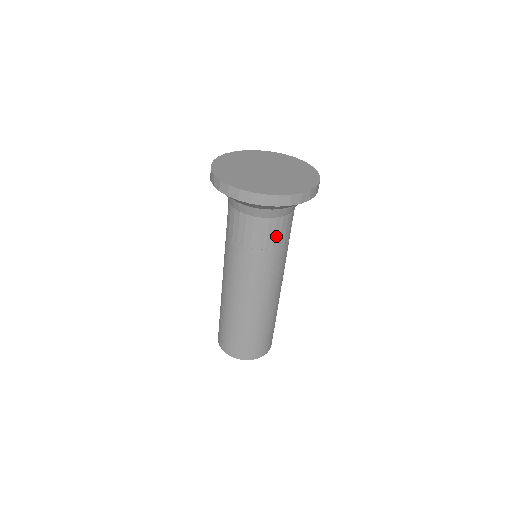
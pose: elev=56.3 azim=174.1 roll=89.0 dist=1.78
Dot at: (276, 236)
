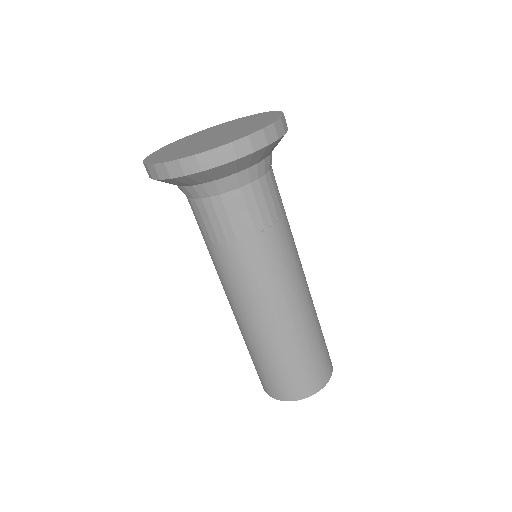
Dot at: (224, 224)
